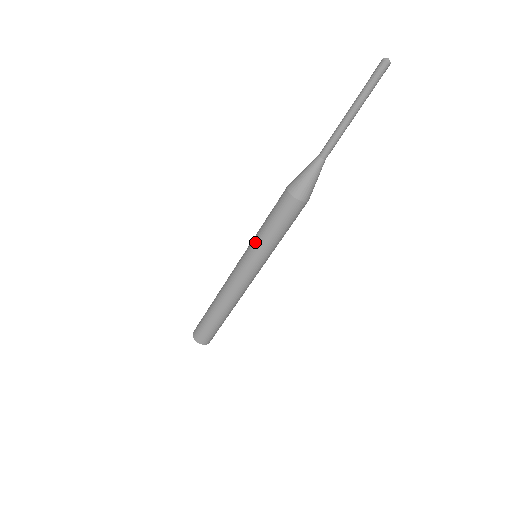
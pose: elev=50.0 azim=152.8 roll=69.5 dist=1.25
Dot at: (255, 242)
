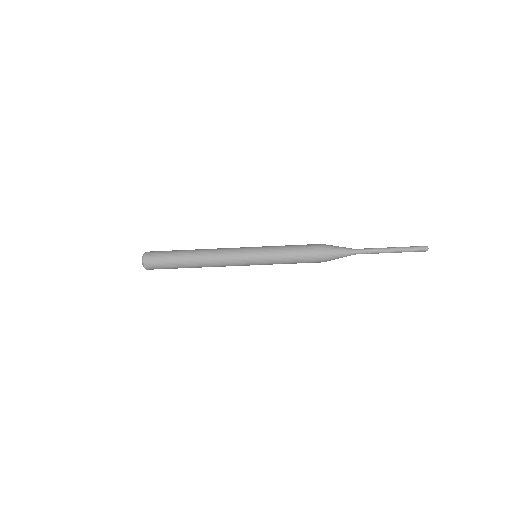
Dot at: (271, 253)
